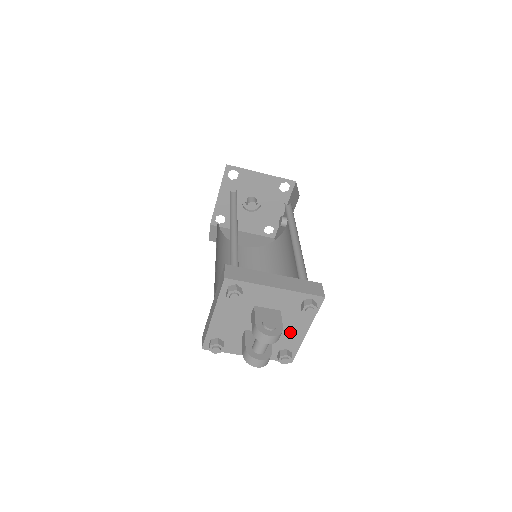
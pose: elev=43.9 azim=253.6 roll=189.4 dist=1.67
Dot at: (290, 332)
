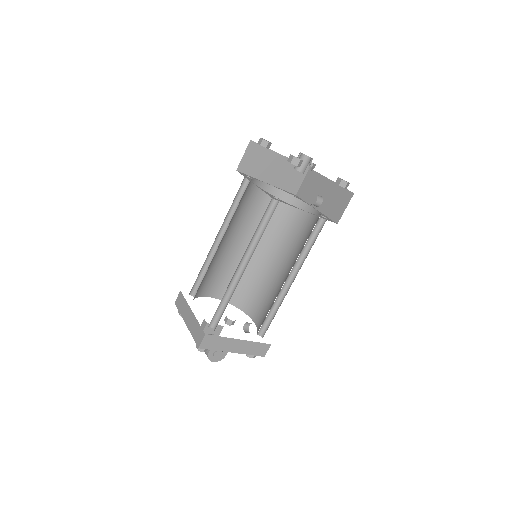
Dot at: occluded
